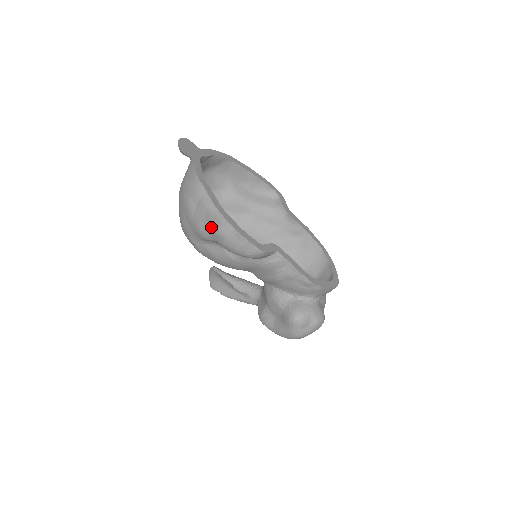
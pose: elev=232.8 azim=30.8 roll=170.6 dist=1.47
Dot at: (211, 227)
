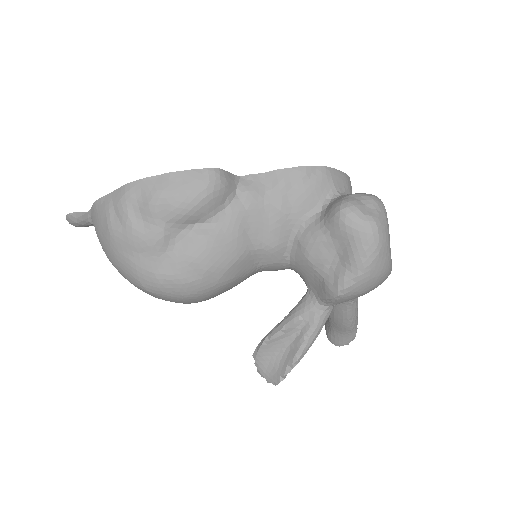
Dot at: (145, 208)
